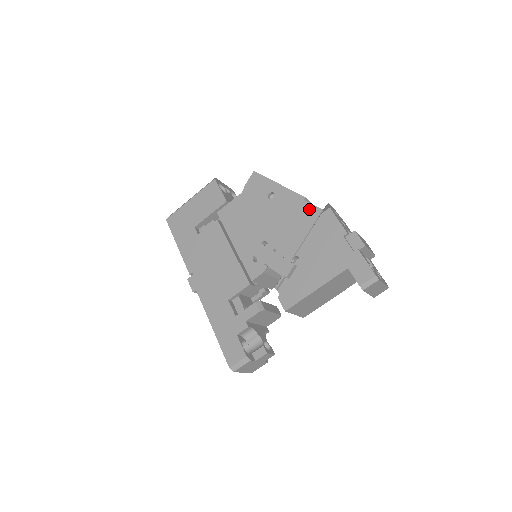
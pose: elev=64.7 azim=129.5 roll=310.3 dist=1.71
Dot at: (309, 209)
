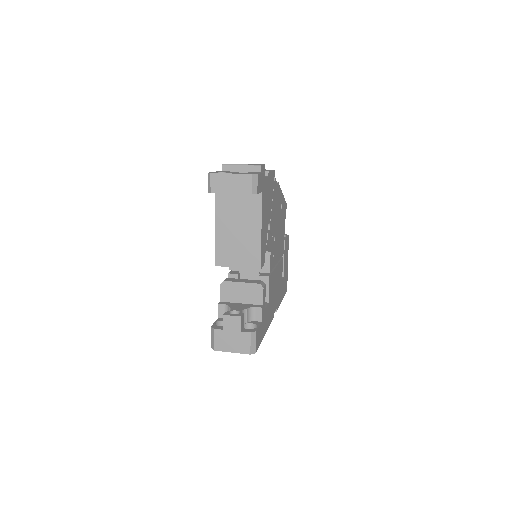
Dot at: occluded
